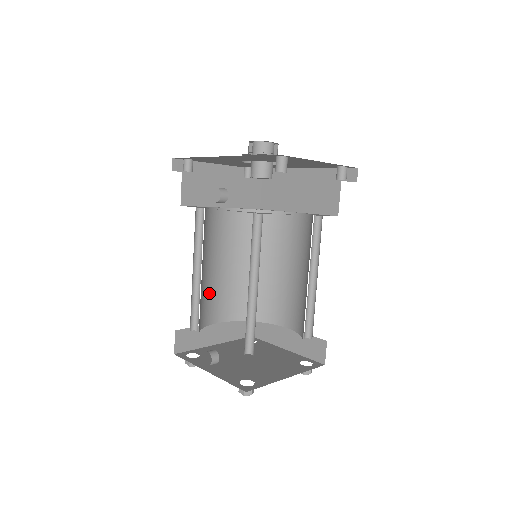
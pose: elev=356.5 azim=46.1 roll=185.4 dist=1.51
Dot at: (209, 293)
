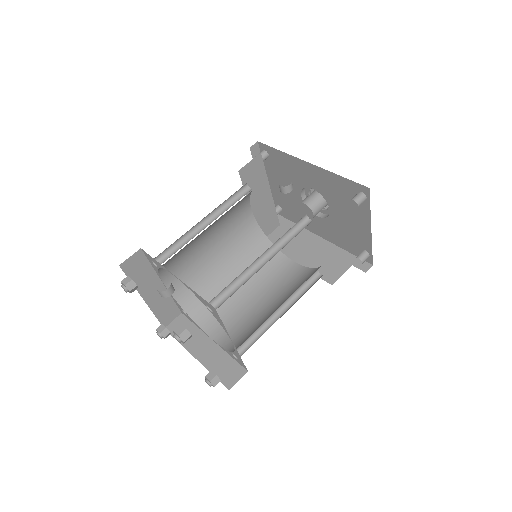
Dot at: (187, 252)
